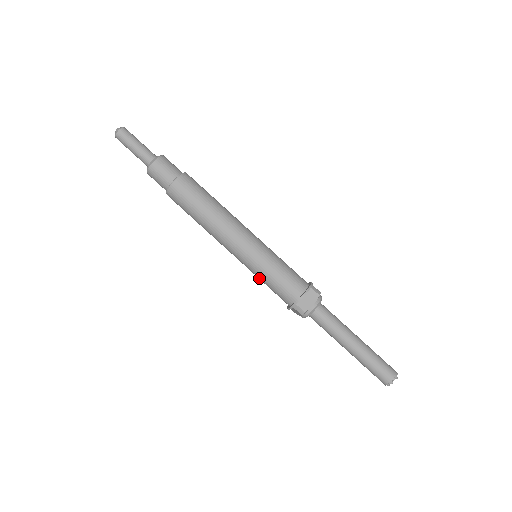
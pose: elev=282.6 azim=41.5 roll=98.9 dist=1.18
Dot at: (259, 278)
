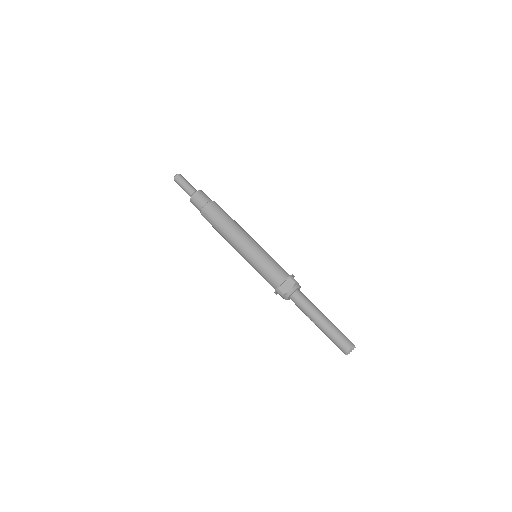
Dot at: occluded
